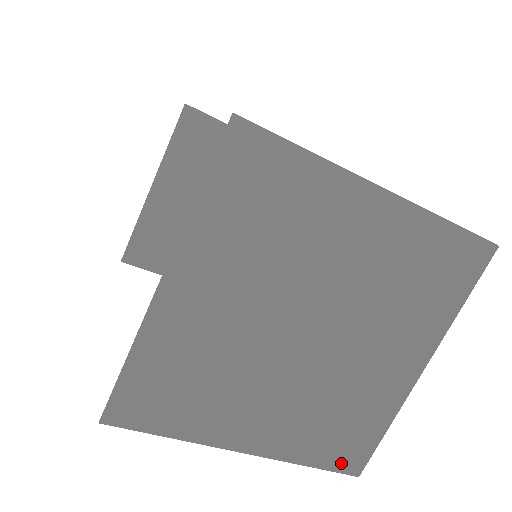
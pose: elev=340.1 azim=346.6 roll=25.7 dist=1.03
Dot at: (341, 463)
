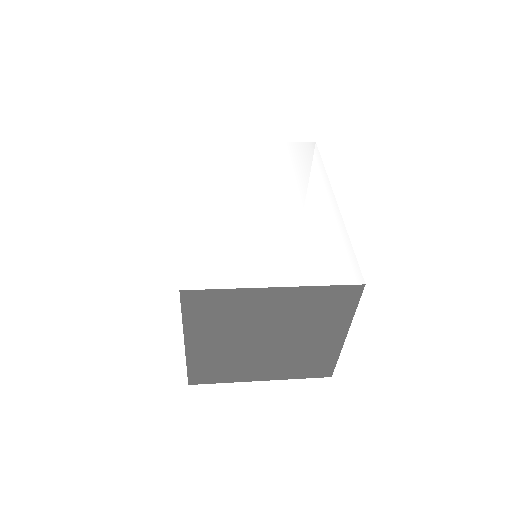
Dot at: (317, 375)
